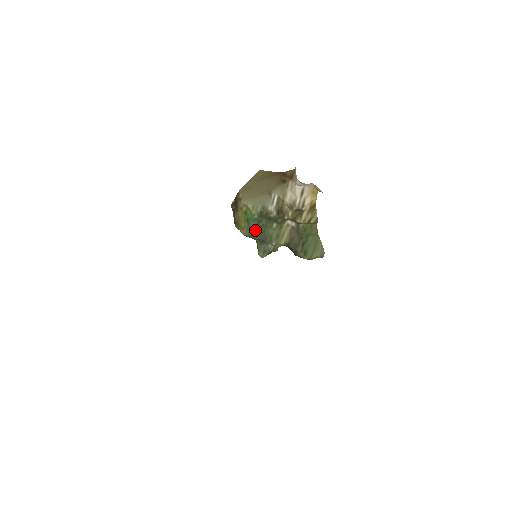
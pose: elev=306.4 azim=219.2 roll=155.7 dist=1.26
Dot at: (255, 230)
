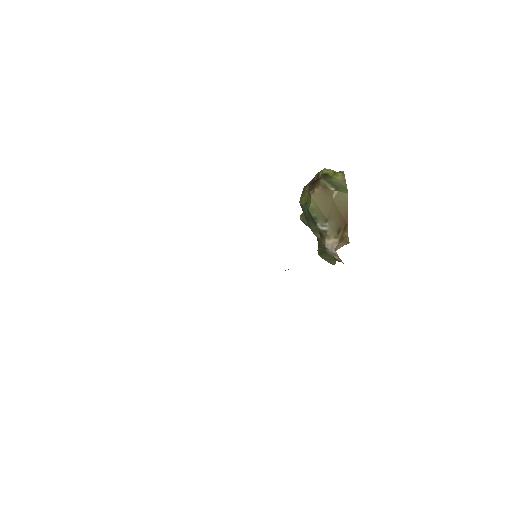
Dot at: (305, 212)
